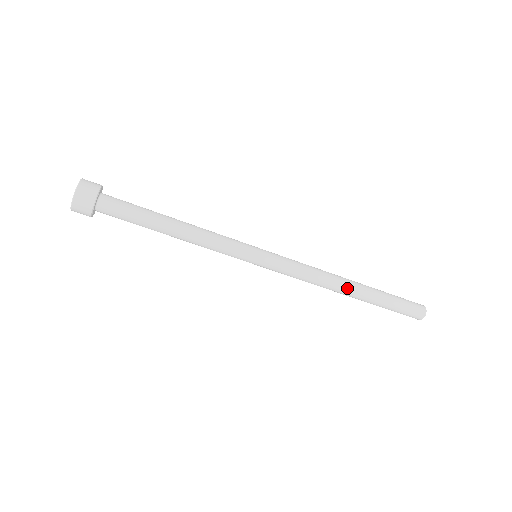
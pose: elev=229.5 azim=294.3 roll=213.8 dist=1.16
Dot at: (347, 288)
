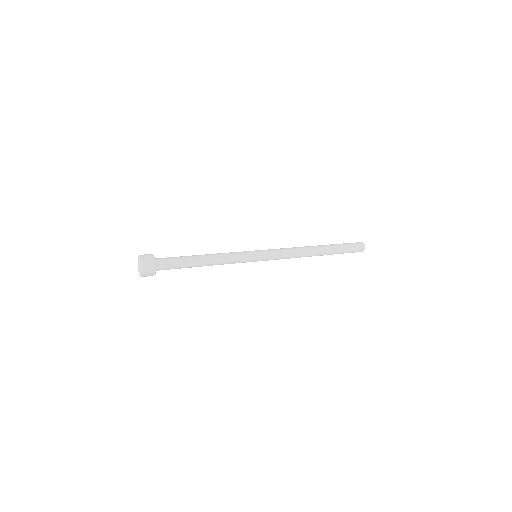
Dot at: (311, 256)
